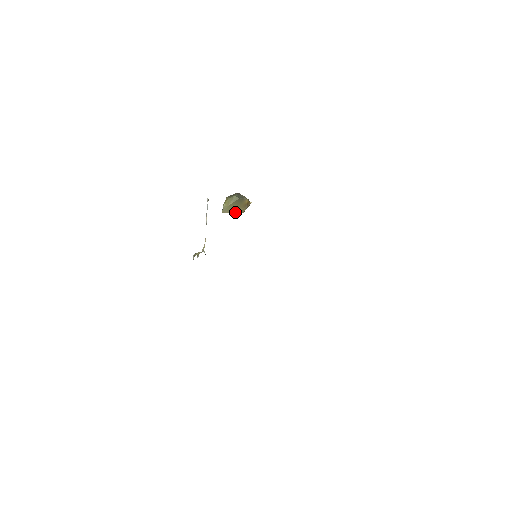
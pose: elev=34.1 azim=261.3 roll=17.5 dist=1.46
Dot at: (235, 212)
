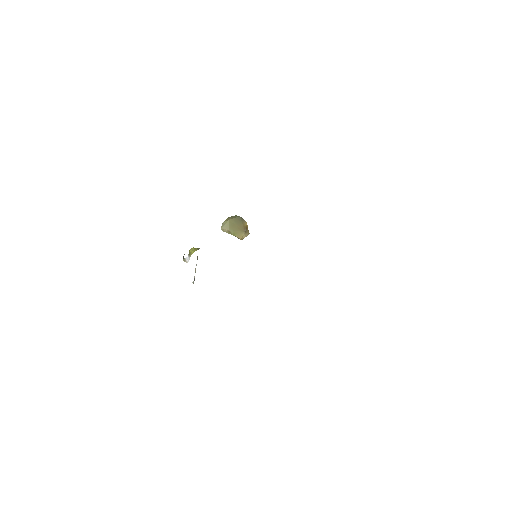
Dot at: (234, 232)
